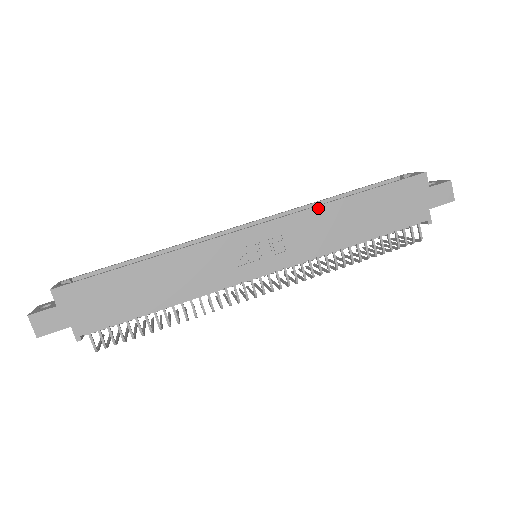
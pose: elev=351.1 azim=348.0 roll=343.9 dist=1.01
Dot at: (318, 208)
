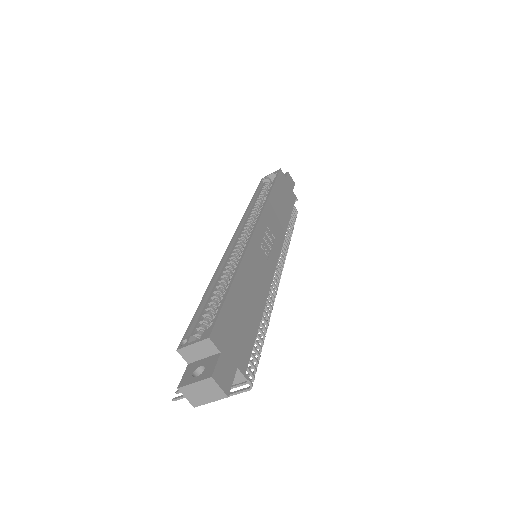
Dot at: (267, 203)
